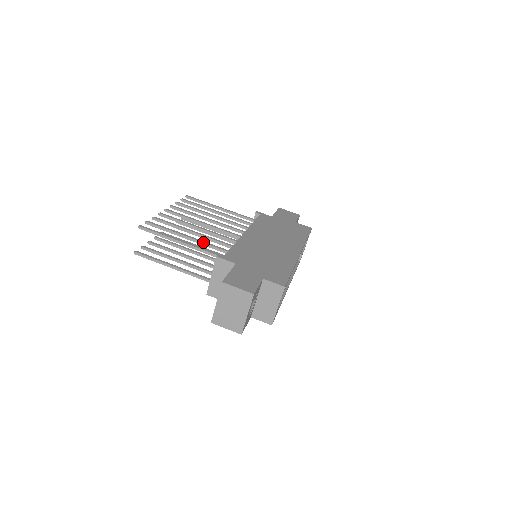
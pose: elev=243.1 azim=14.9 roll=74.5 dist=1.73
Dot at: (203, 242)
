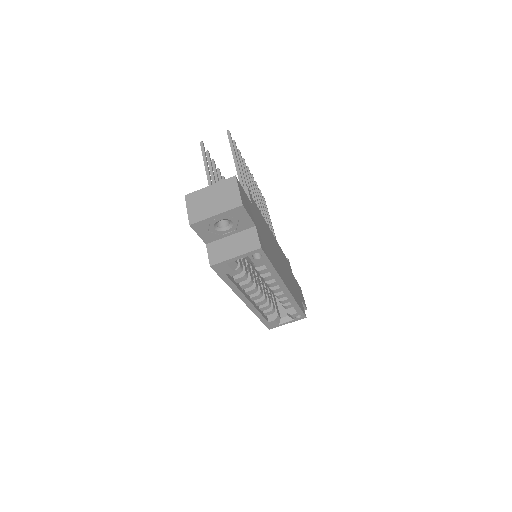
Dot at: occluded
